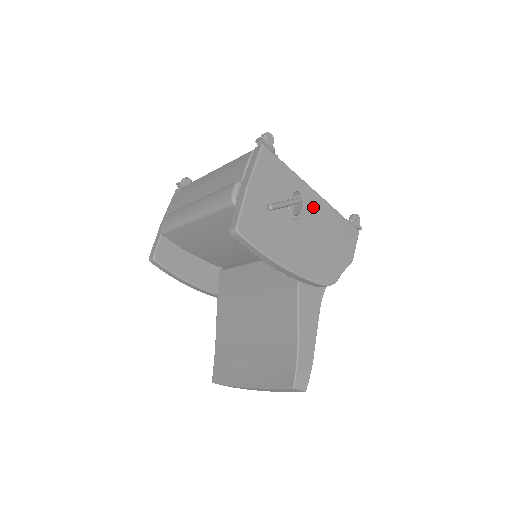
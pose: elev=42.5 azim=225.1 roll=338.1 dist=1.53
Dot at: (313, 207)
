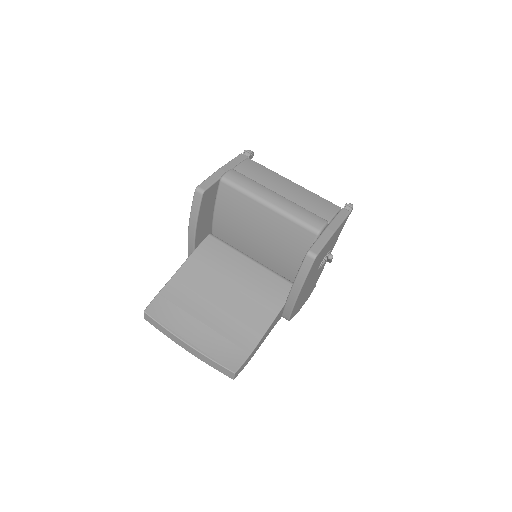
Dot at: (322, 266)
